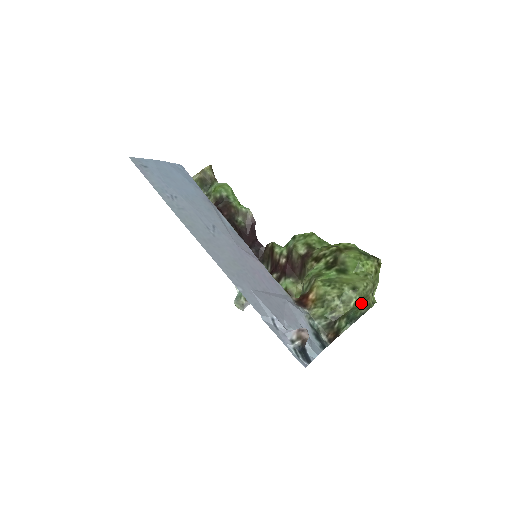
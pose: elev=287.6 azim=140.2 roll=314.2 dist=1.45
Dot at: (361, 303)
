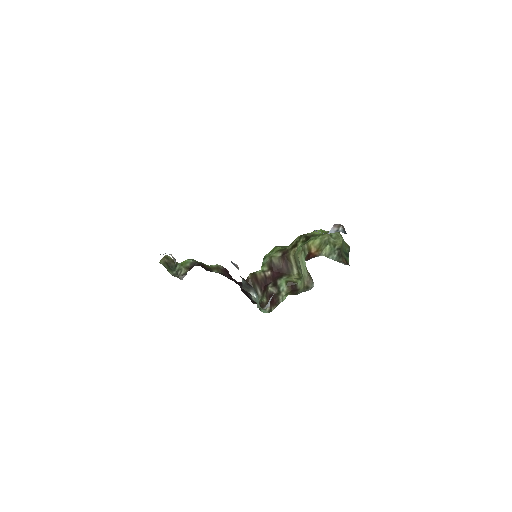
Dot at: occluded
